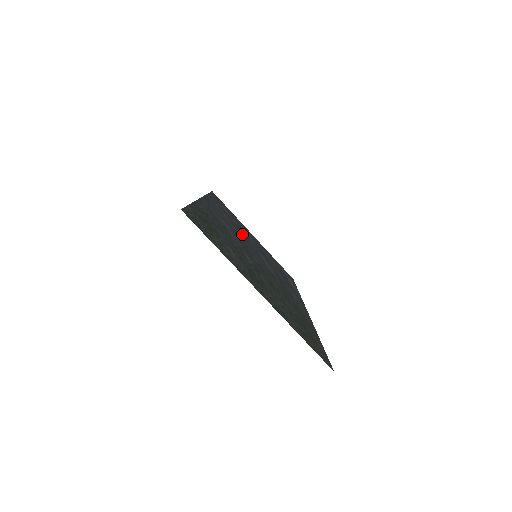
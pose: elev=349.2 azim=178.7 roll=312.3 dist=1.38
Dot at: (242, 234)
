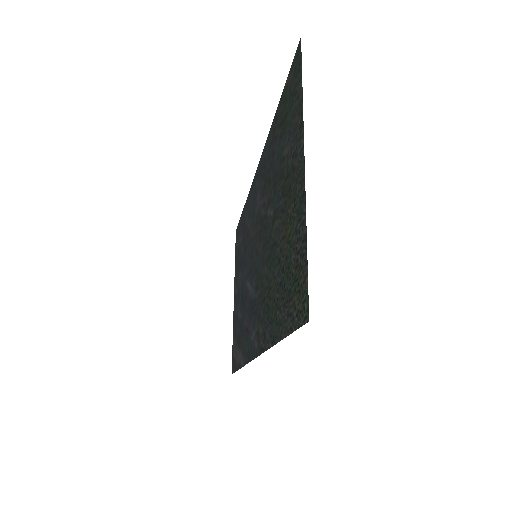
Dot at: (247, 251)
